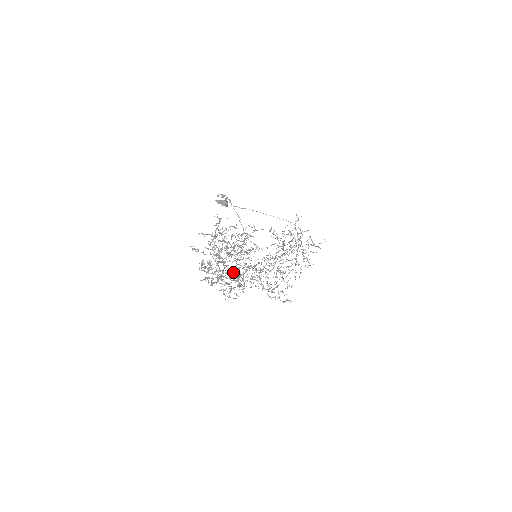
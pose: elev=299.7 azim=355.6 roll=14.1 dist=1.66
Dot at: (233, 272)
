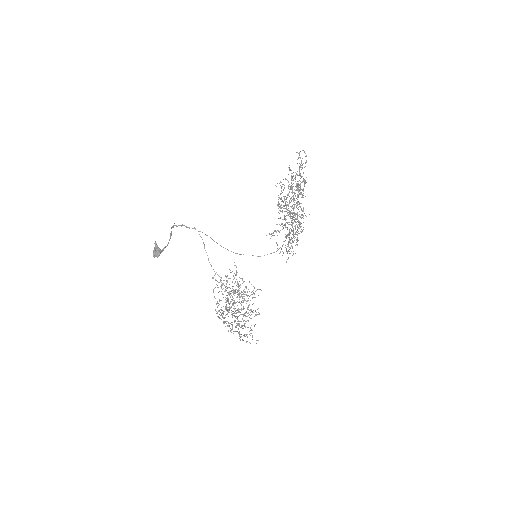
Dot at: occluded
